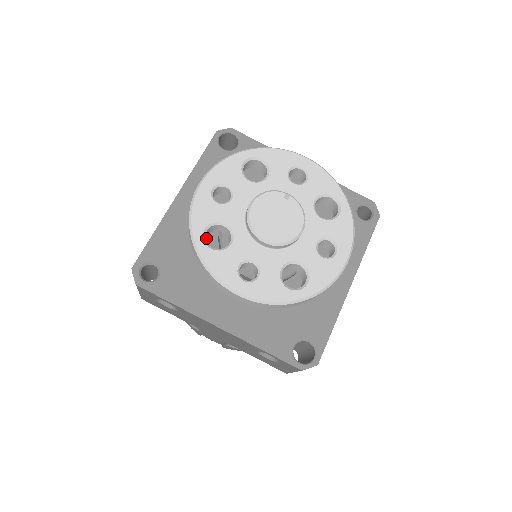
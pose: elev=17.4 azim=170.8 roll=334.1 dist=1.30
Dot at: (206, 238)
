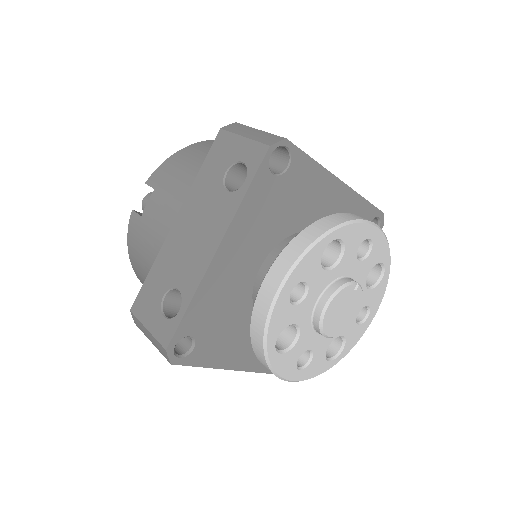
Dot at: (242, 293)
